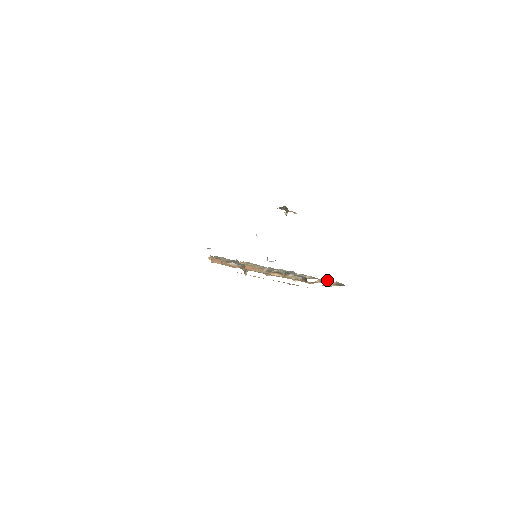
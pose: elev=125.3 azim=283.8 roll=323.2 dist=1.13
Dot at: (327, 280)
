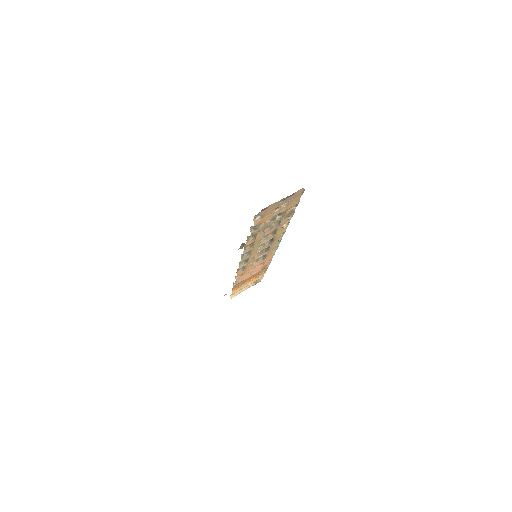
Dot at: occluded
